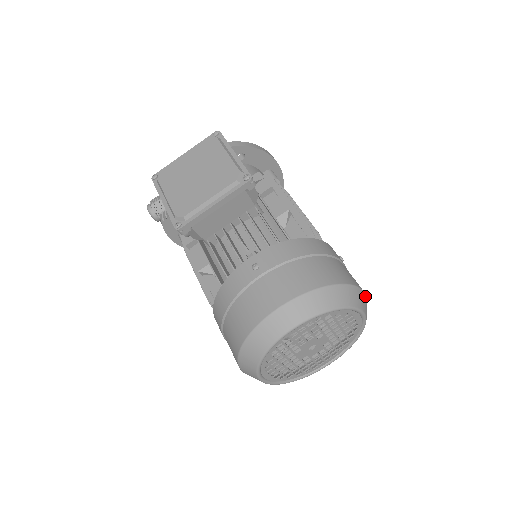
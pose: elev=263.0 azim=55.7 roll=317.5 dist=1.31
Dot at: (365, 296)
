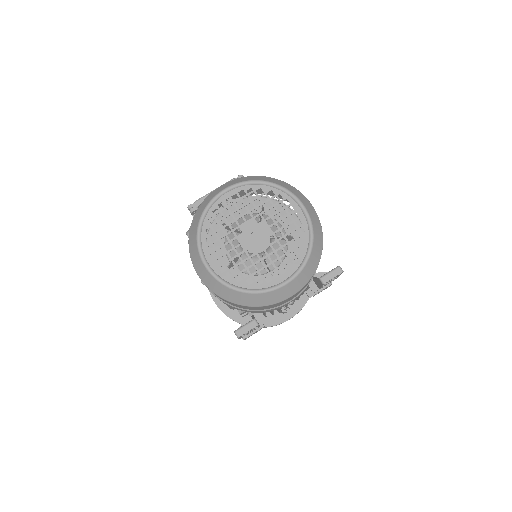
Dot at: (311, 205)
